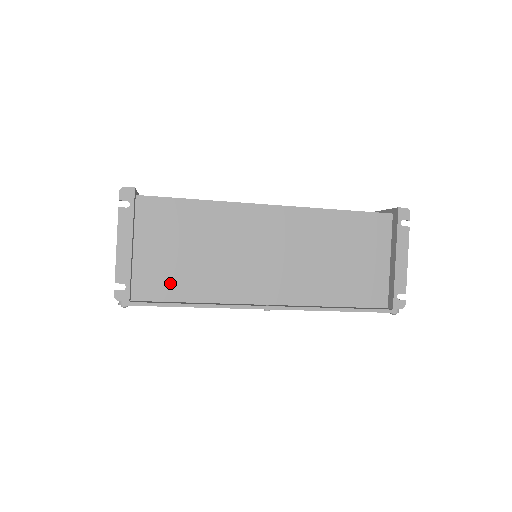
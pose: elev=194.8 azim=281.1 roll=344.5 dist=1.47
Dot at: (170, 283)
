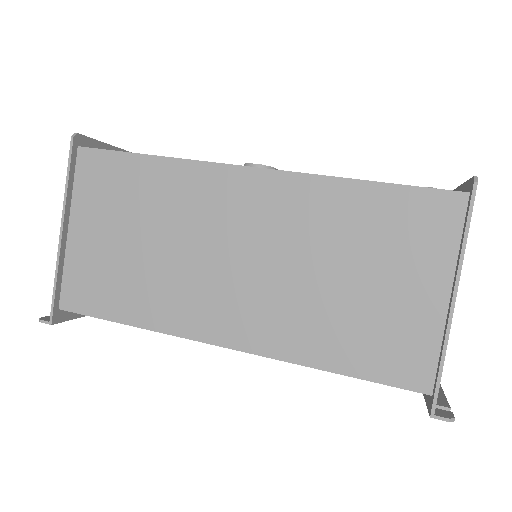
Dot at: occluded
